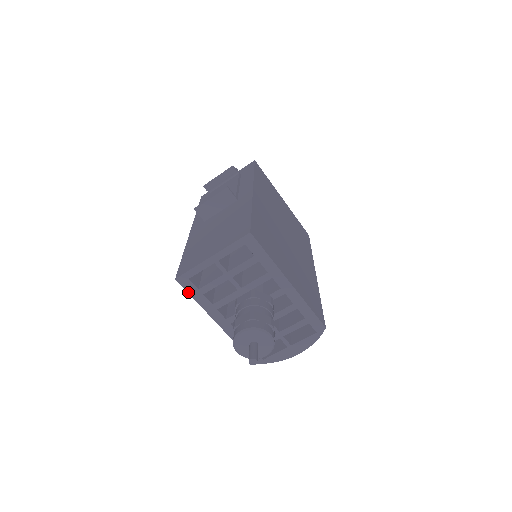
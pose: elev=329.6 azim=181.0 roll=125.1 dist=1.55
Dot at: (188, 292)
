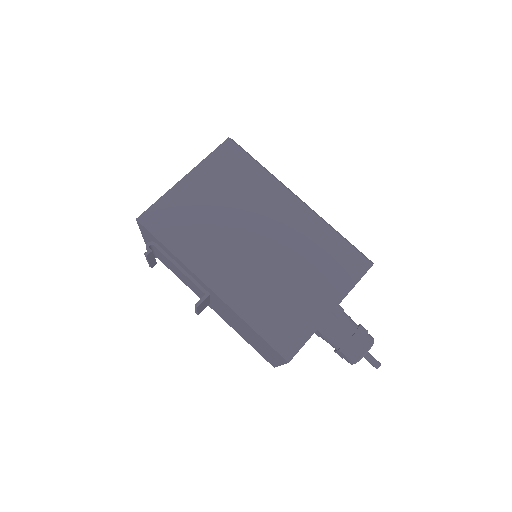
Dot at: occluded
